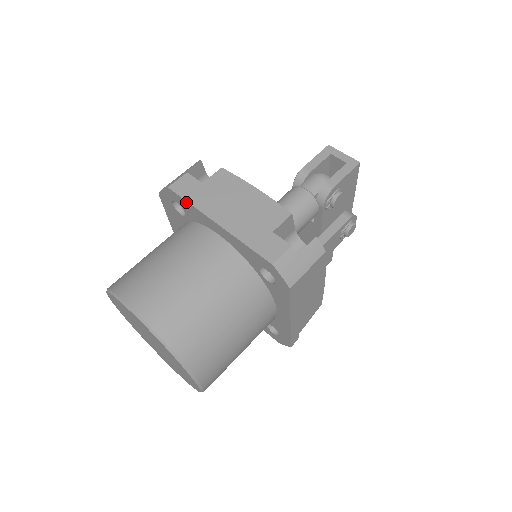
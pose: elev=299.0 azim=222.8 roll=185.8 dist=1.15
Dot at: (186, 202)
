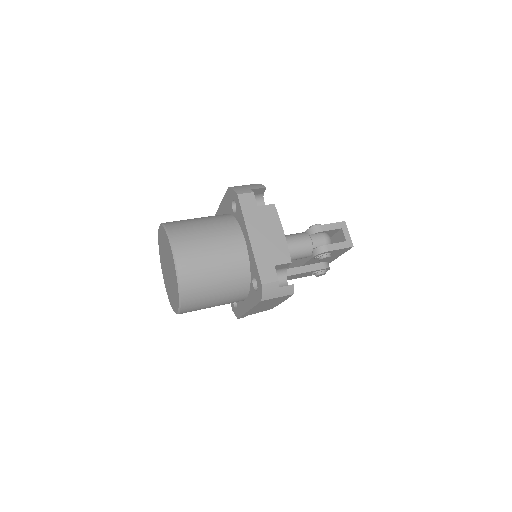
Dot at: (241, 211)
